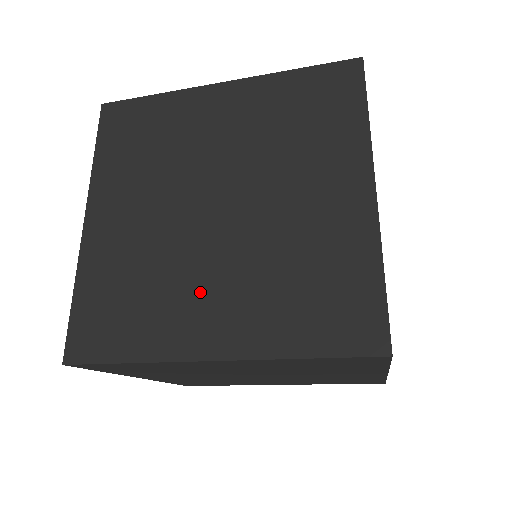
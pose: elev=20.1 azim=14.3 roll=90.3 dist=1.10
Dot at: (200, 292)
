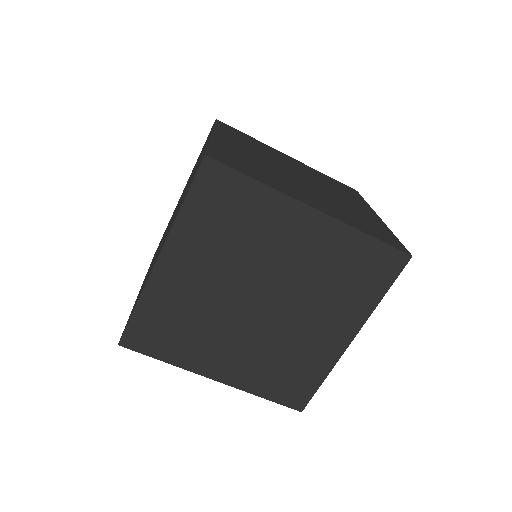
Dot at: (299, 189)
